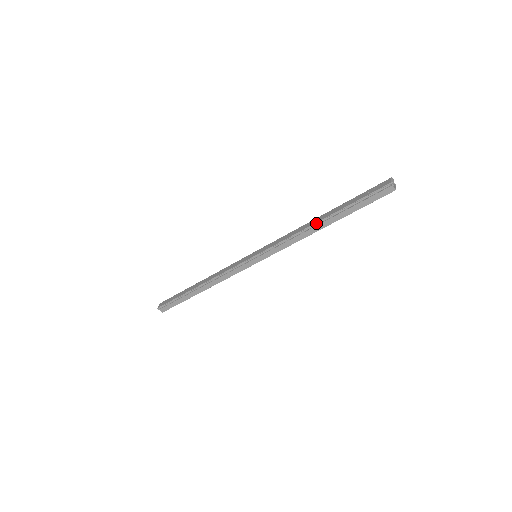
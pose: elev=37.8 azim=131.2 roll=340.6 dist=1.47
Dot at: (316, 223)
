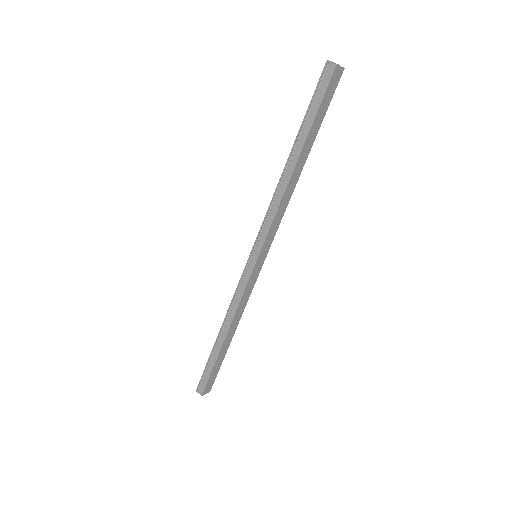
Dot at: (286, 167)
